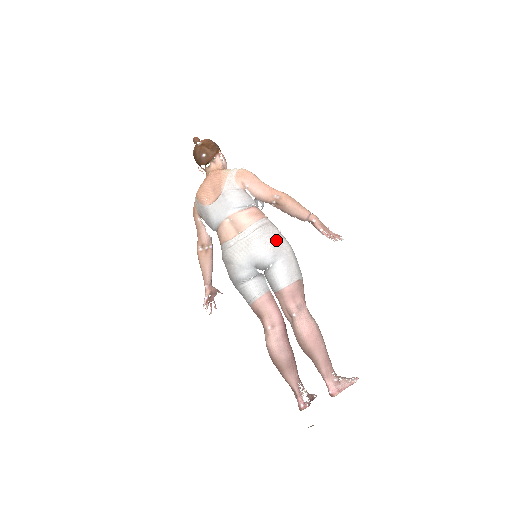
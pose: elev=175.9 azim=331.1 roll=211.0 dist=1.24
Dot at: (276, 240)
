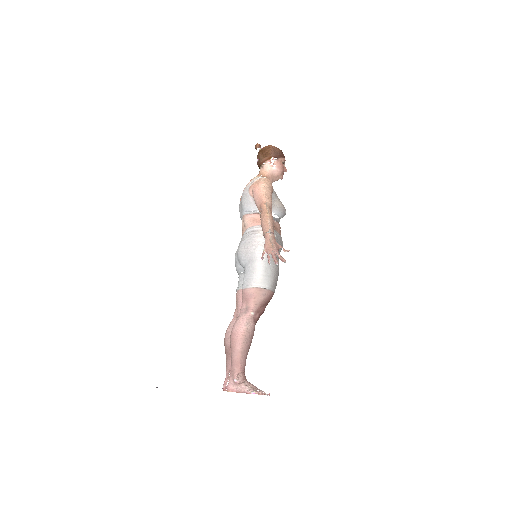
Dot at: (252, 247)
